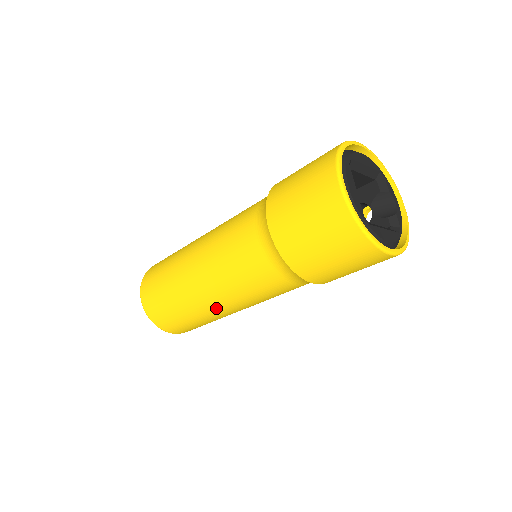
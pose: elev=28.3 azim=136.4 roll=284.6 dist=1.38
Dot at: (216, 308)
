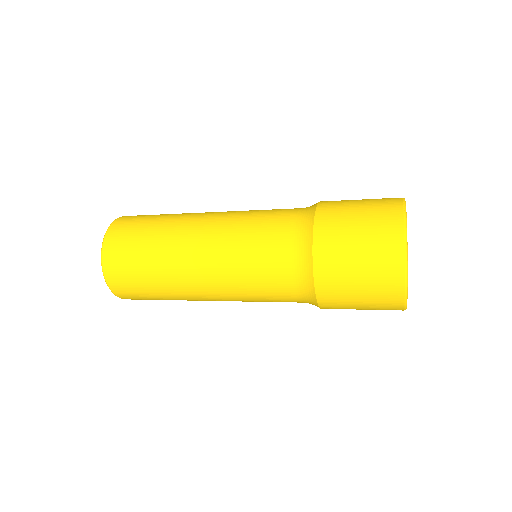
Dot at: (203, 299)
